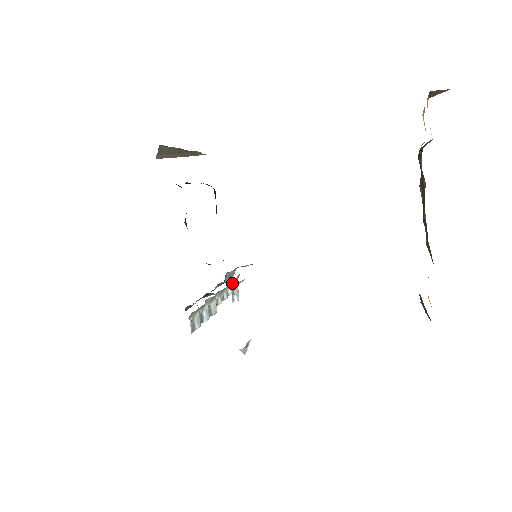
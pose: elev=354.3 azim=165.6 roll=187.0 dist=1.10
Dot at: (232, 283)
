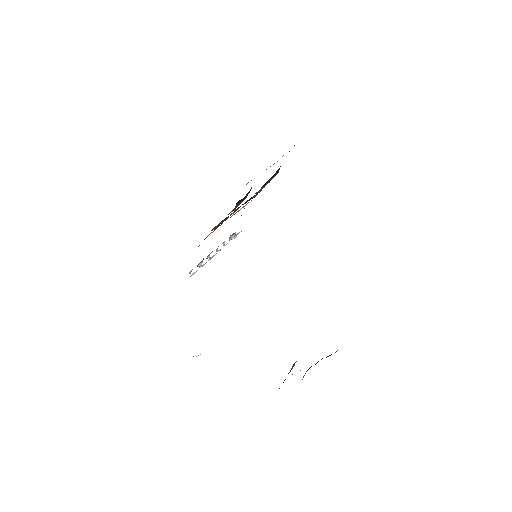
Dot at: occluded
